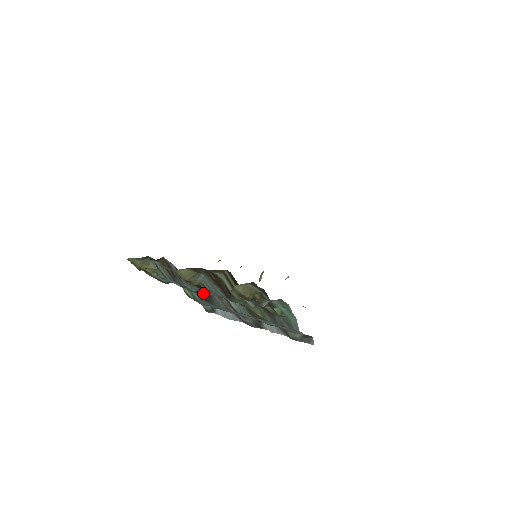
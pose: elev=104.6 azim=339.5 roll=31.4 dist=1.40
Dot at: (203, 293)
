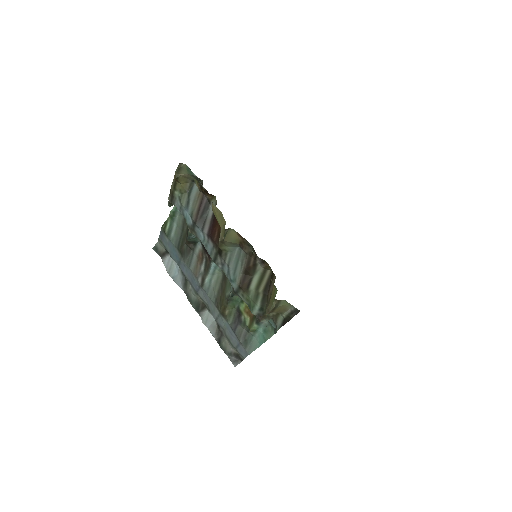
Dot at: (187, 243)
